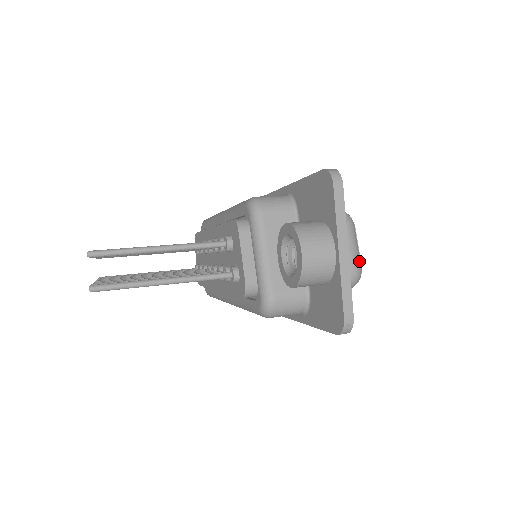
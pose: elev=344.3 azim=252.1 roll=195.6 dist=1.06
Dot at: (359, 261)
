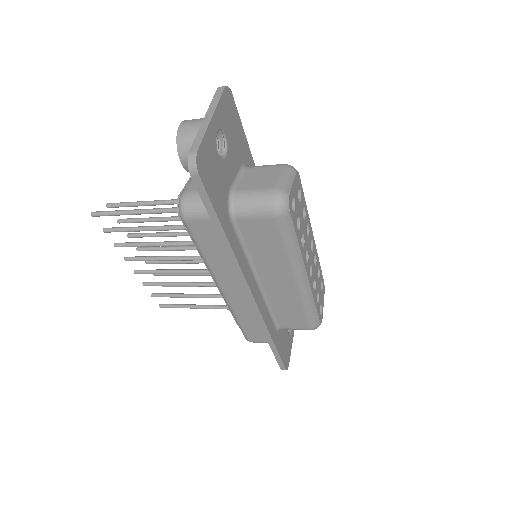
Dot at: (285, 188)
